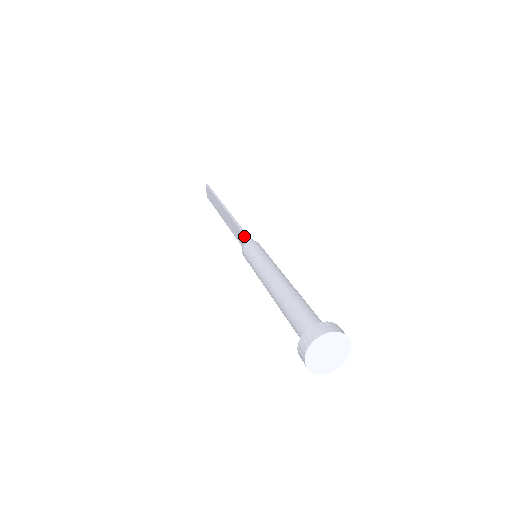
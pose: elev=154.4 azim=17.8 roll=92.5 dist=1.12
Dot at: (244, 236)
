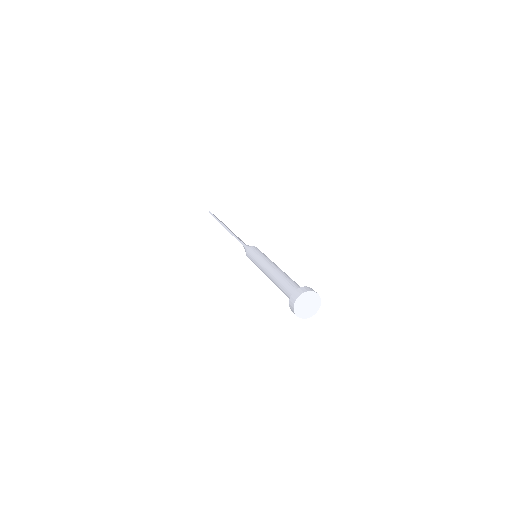
Dot at: occluded
